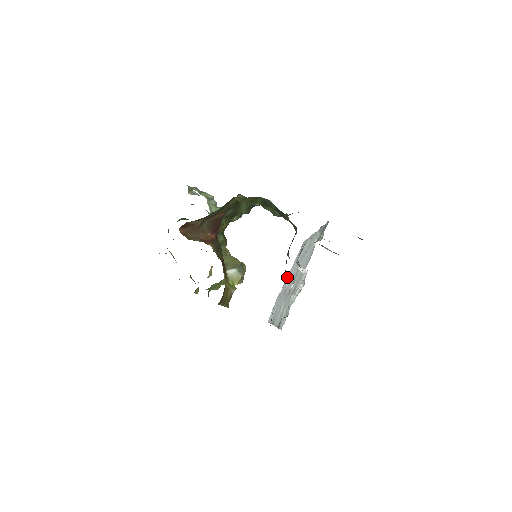
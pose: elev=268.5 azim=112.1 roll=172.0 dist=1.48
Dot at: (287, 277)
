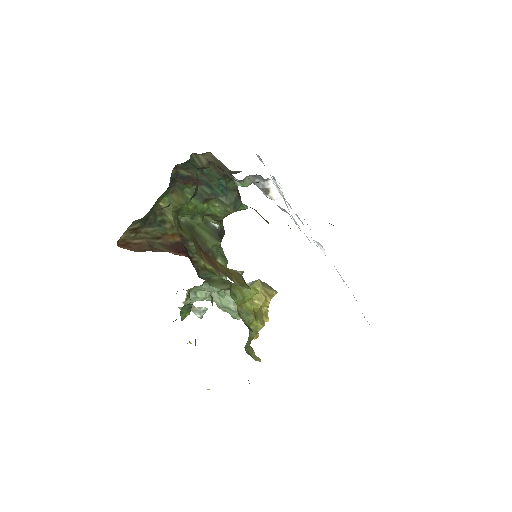
Dot at: occluded
